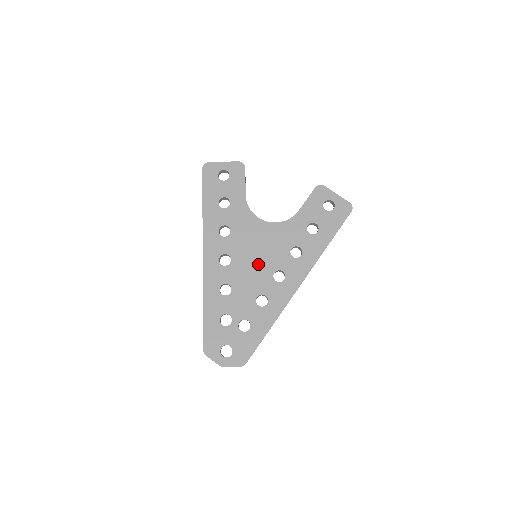
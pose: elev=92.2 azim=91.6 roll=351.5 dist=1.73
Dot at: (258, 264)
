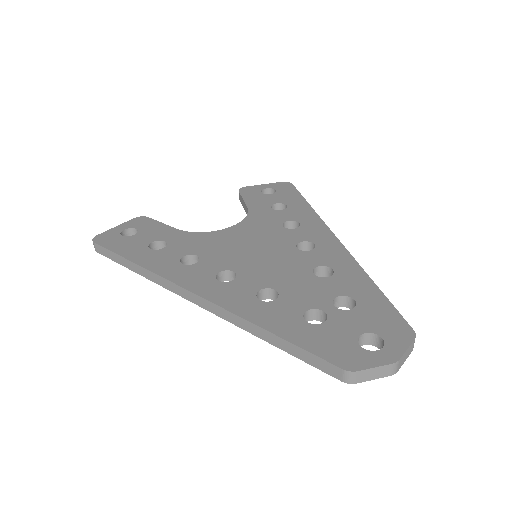
Dot at: (269, 254)
